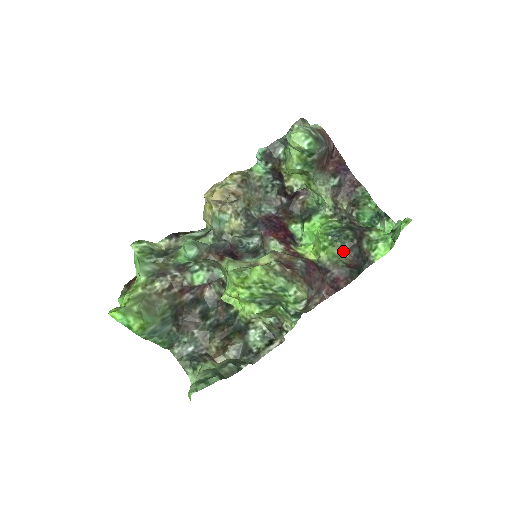
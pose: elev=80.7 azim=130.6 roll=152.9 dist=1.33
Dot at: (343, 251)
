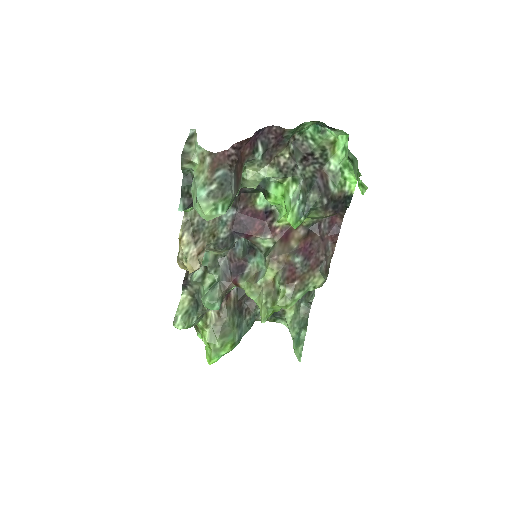
Dot at: (321, 215)
